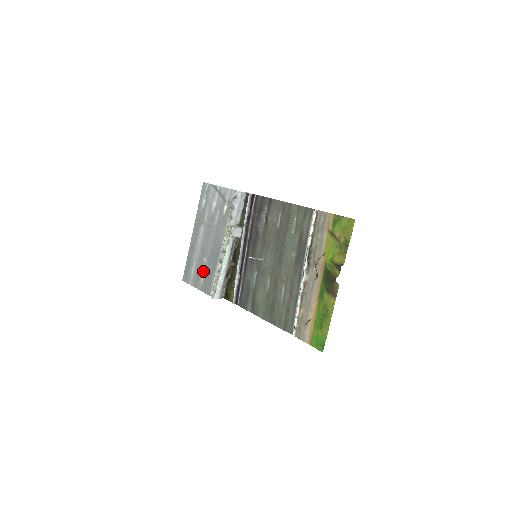
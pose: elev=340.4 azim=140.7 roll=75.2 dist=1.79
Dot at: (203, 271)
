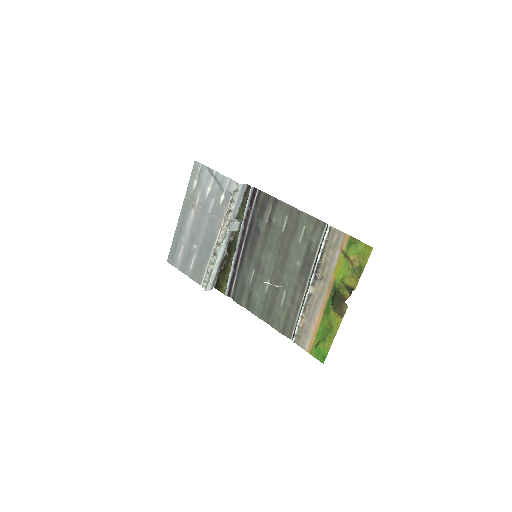
Dot at: (193, 258)
